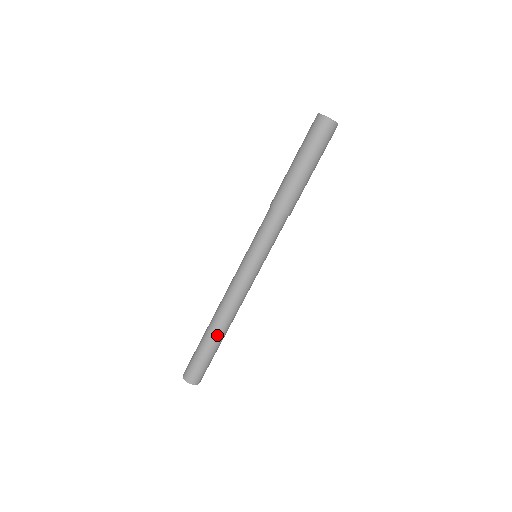
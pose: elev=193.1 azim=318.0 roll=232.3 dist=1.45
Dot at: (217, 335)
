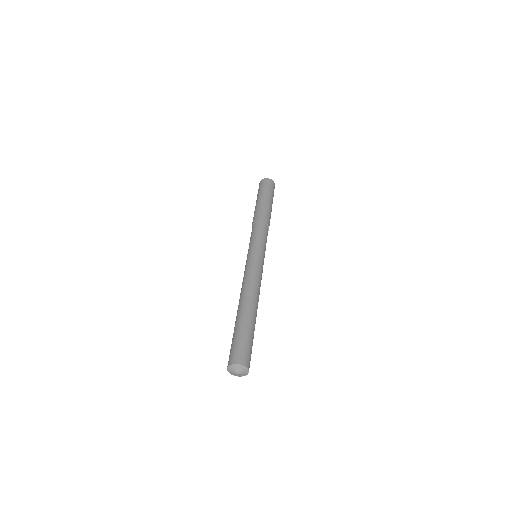
Dot at: (256, 315)
